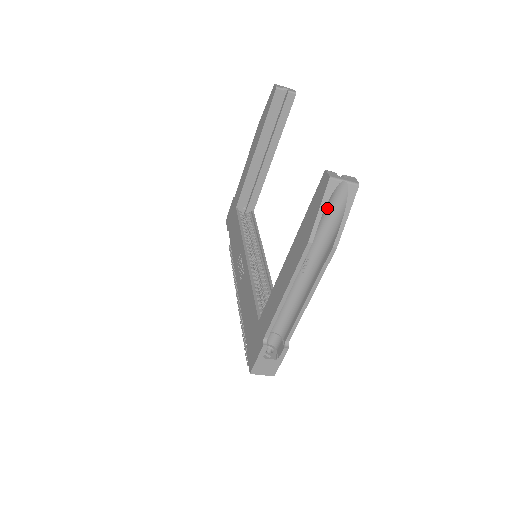
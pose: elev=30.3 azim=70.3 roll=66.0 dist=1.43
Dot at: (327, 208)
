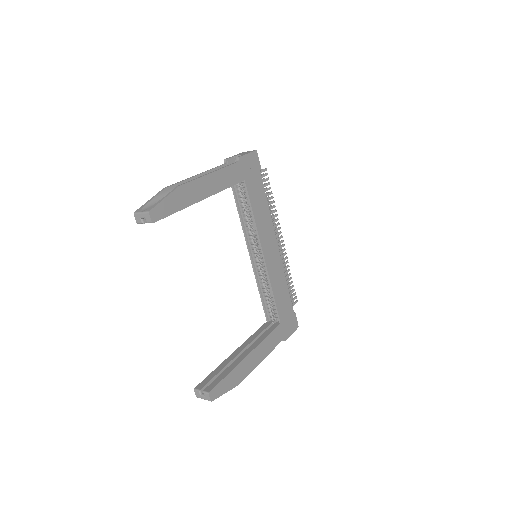
Dot at: occluded
